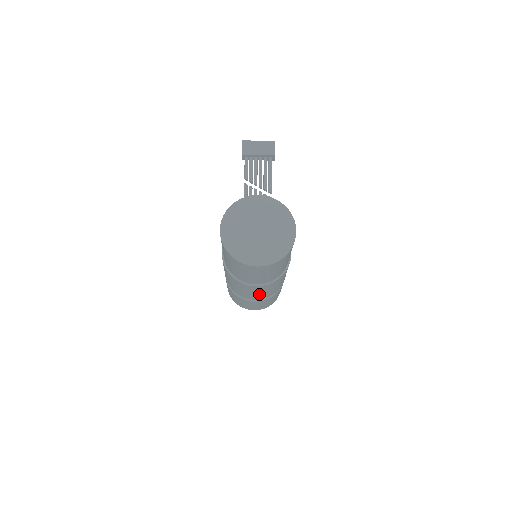
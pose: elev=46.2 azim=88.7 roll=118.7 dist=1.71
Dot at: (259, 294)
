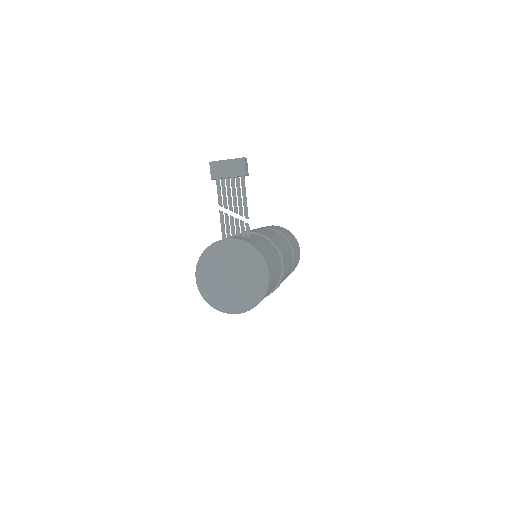
Dot at: occluded
